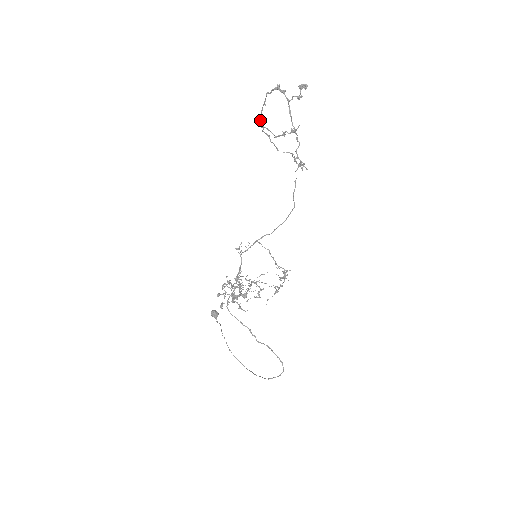
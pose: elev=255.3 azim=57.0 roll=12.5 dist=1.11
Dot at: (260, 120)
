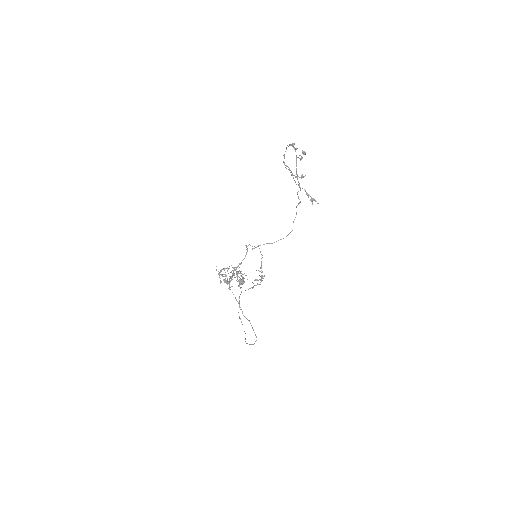
Dot at: occluded
